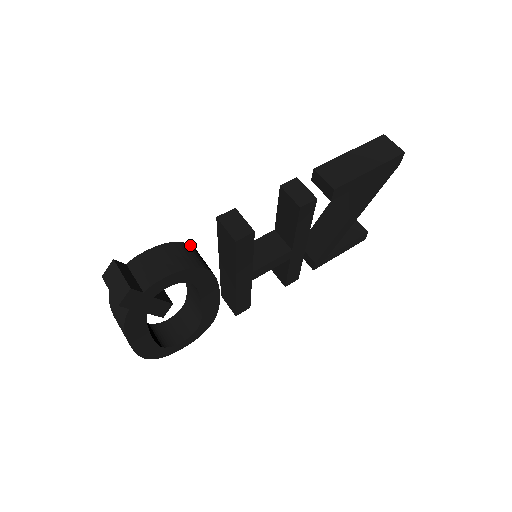
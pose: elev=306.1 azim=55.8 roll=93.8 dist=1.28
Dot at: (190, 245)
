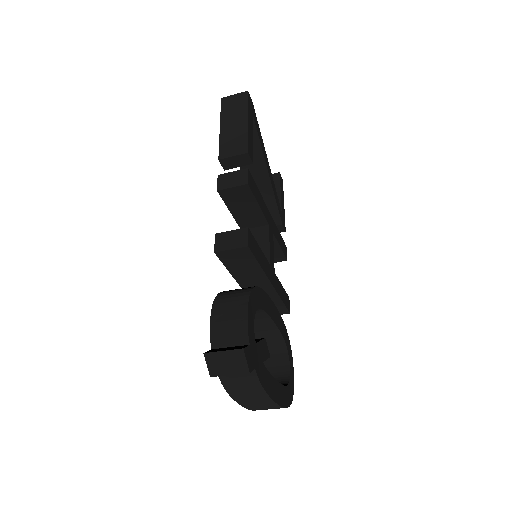
Dot at: occluded
